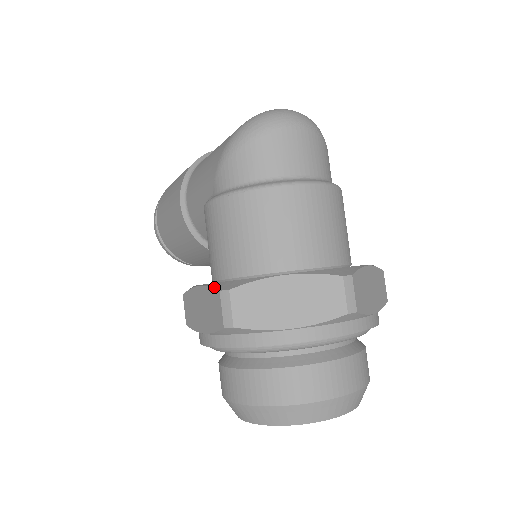
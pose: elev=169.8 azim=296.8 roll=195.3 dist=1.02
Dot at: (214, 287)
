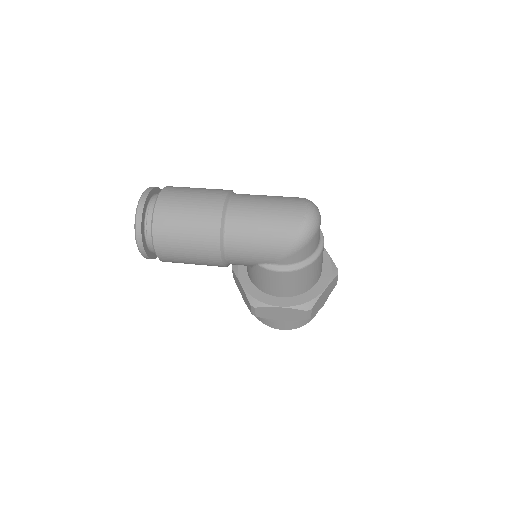
Dot at: (300, 309)
